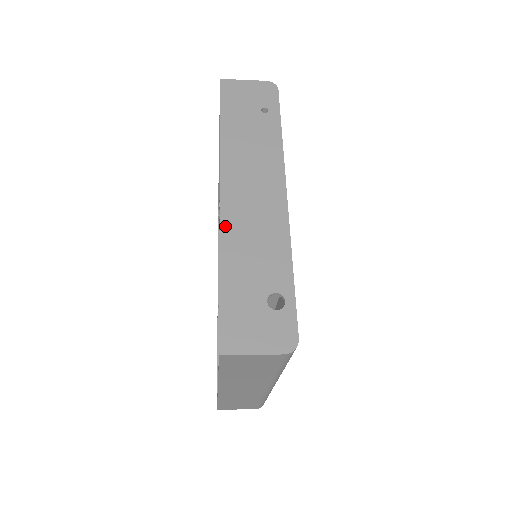
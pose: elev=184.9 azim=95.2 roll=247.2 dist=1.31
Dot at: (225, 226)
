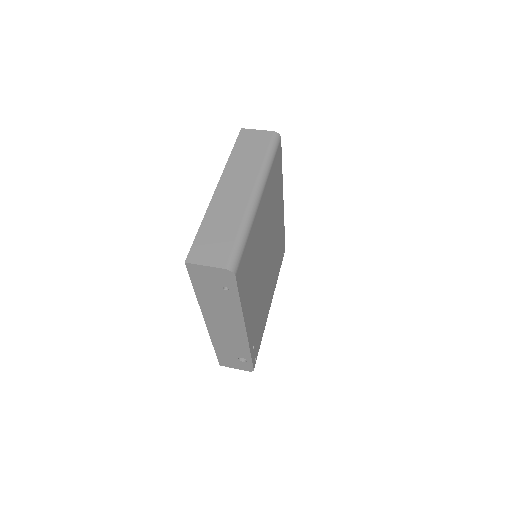
Dot at: (212, 335)
